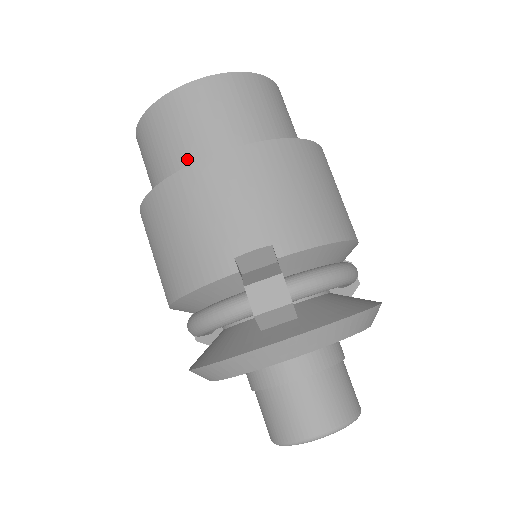
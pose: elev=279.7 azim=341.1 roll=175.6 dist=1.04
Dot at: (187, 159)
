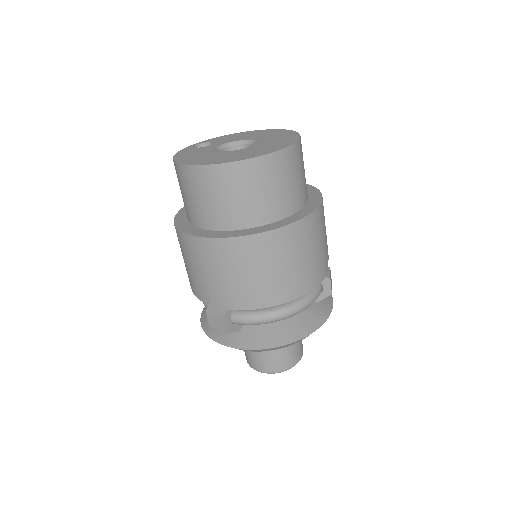
Dot at: (190, 214)
